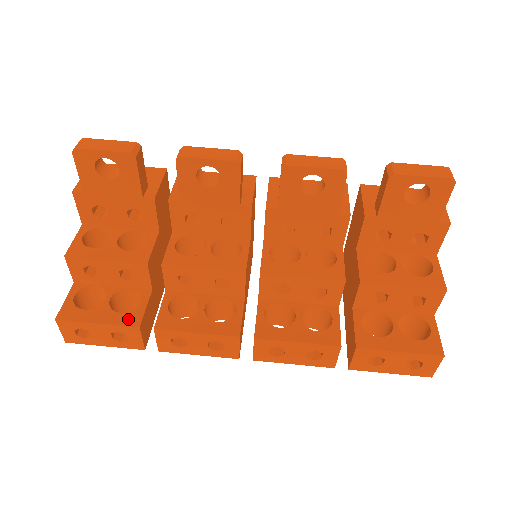
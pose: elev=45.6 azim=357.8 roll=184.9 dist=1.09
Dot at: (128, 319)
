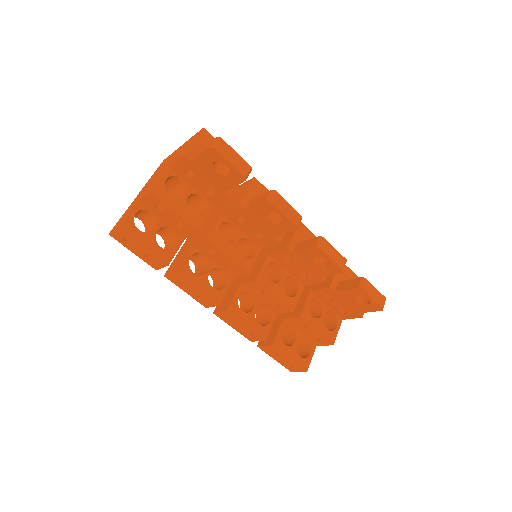
Dot at: (164, 255)
